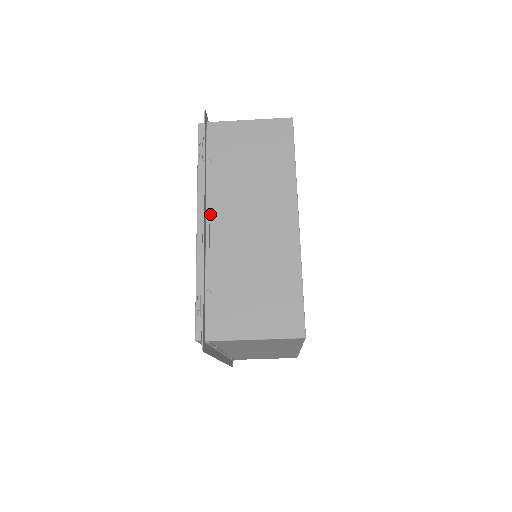
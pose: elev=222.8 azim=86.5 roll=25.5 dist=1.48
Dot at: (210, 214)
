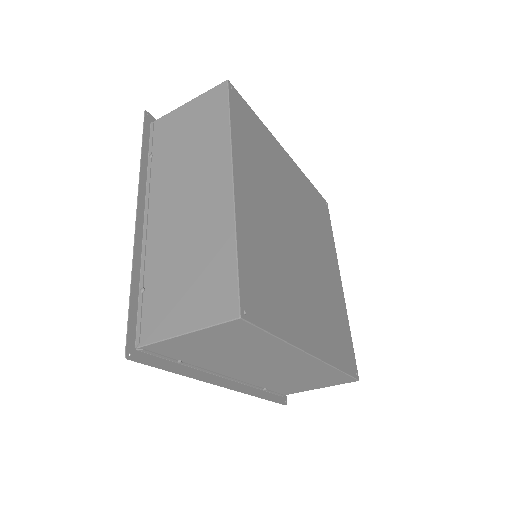
Dot at: (149, 208)
